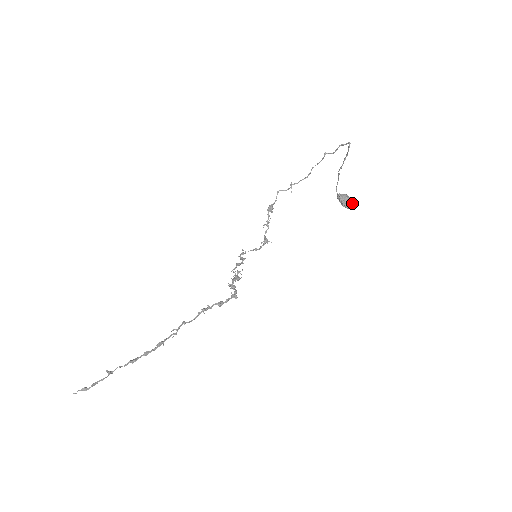
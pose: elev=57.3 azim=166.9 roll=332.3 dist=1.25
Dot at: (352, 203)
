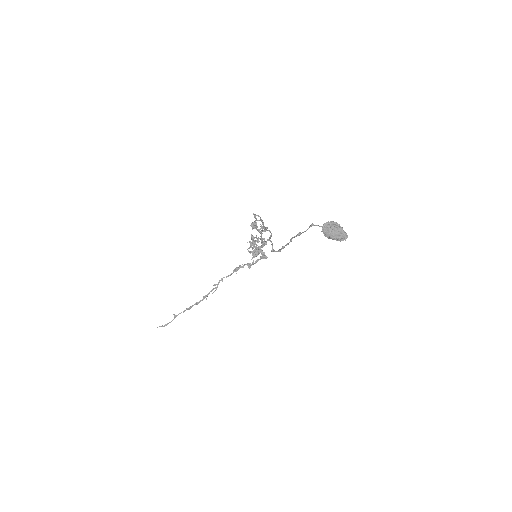
Dot at: (340, 239)
